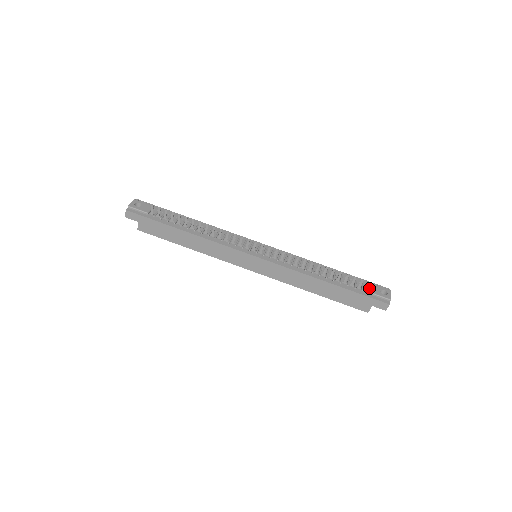
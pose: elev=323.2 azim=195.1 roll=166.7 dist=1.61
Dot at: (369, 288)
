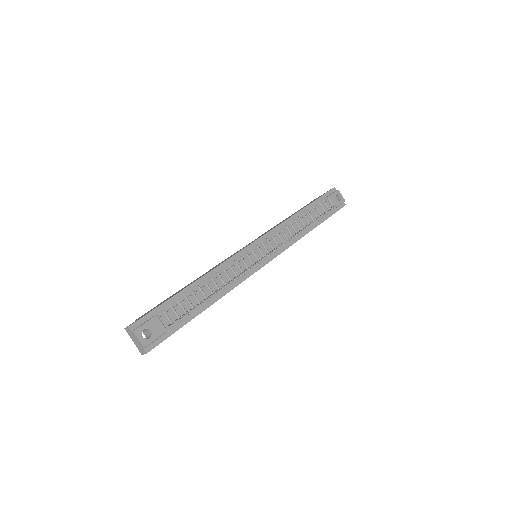
Dot at: (331, 204)
